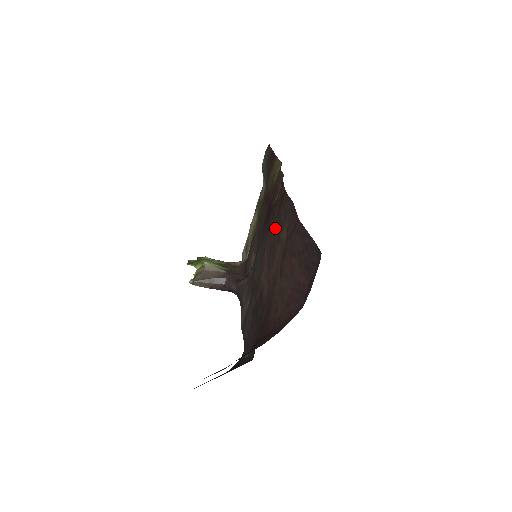
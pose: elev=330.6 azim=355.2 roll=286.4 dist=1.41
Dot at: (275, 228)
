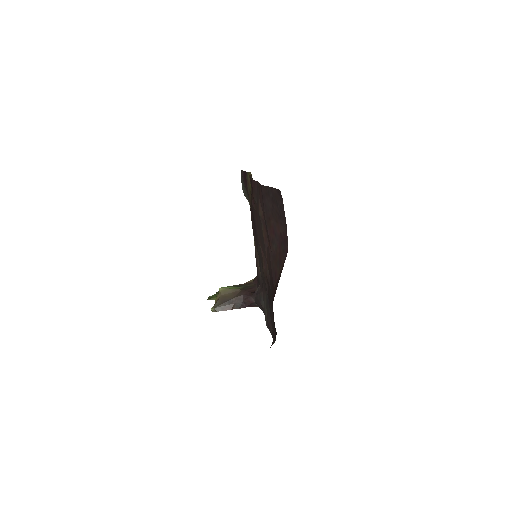
Dot at: (257, 216)
